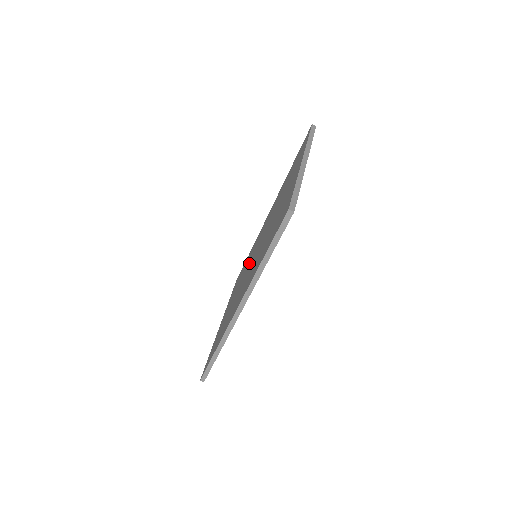
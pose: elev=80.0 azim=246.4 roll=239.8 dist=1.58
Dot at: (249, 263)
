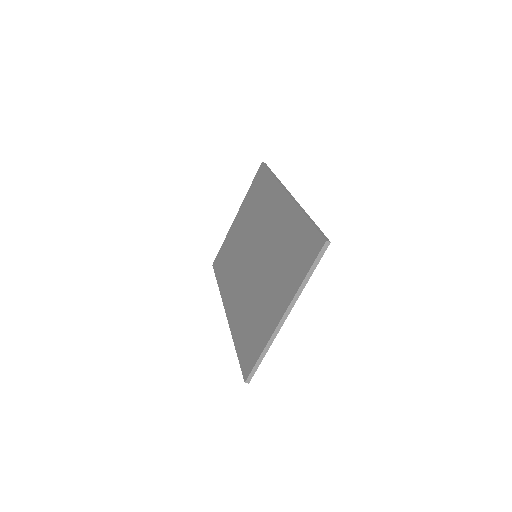
Dot at: (255, 237)
